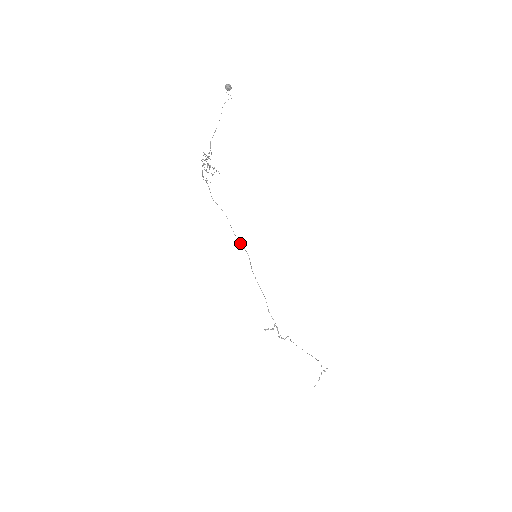
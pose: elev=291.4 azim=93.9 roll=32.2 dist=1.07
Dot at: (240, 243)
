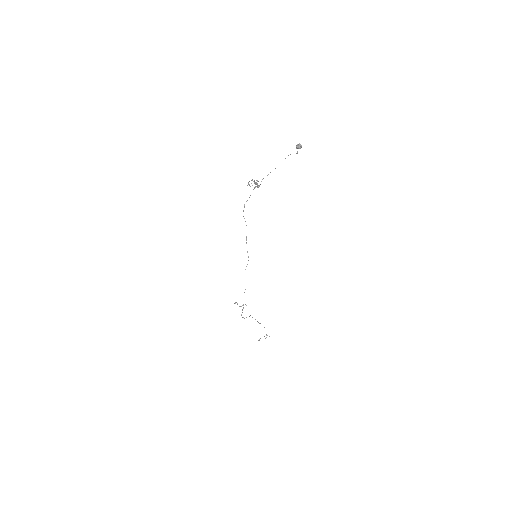
Dot at: occluded
